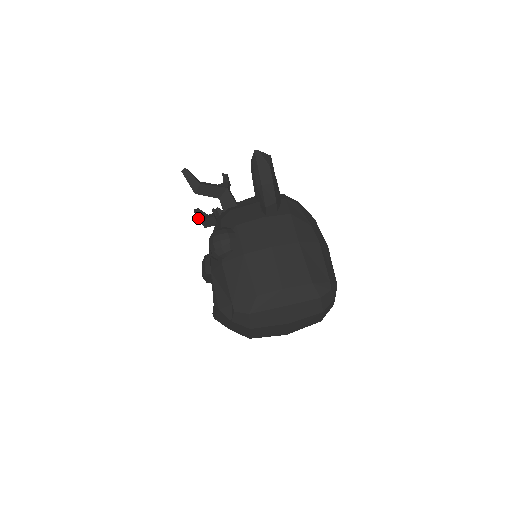
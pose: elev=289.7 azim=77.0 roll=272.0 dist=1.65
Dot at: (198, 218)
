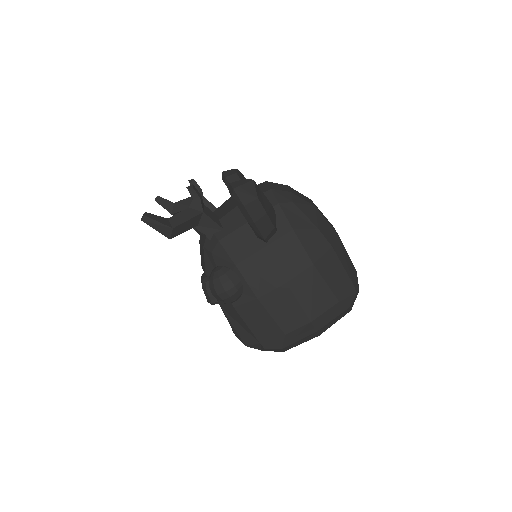
Dot at: occluded
